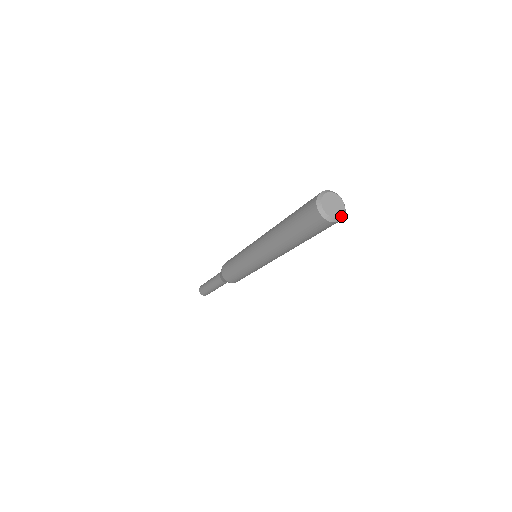
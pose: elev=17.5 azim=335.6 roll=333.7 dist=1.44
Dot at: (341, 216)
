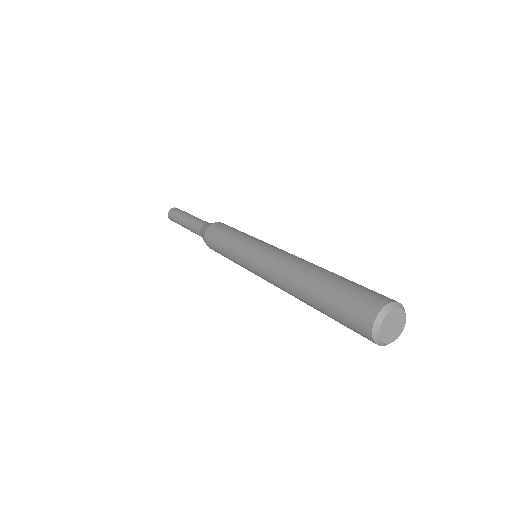
Dot at: (405, 320)
